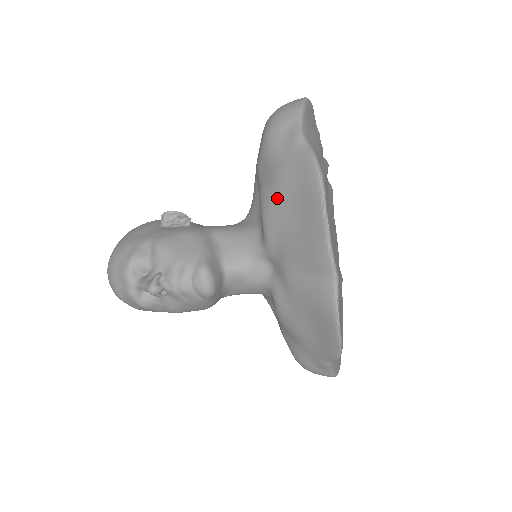
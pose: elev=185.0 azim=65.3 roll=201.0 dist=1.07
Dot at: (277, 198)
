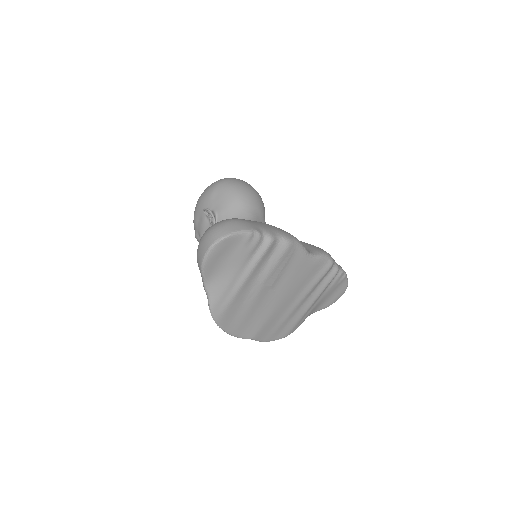
Dot at: occluded
